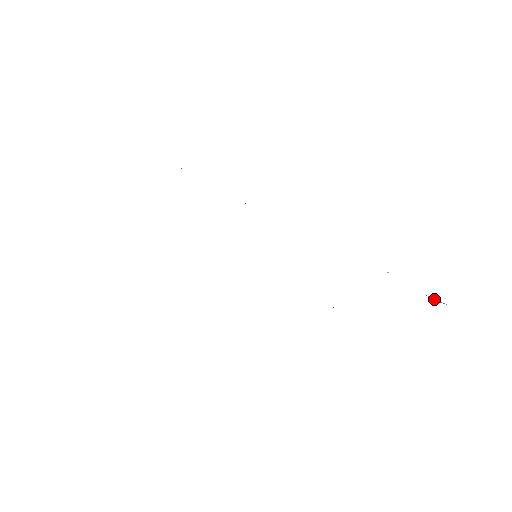
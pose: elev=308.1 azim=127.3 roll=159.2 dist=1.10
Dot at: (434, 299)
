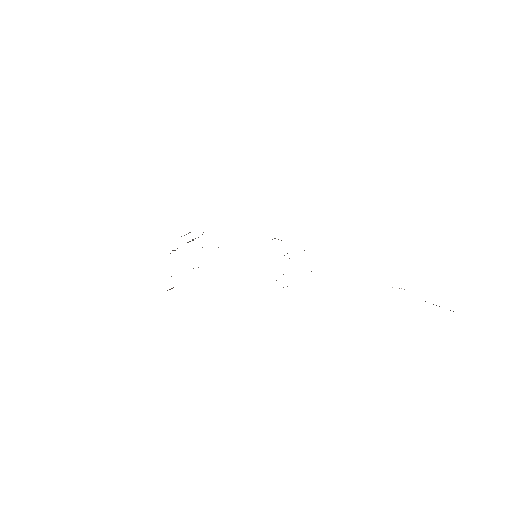
Dot at: occluded
